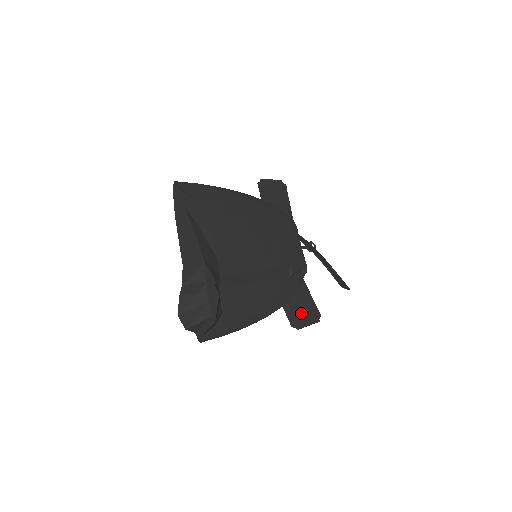
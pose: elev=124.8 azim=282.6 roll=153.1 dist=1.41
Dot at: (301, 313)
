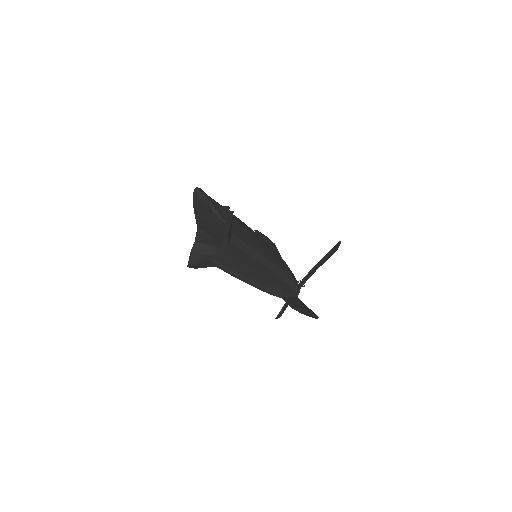
Dot at: (300, 306)
